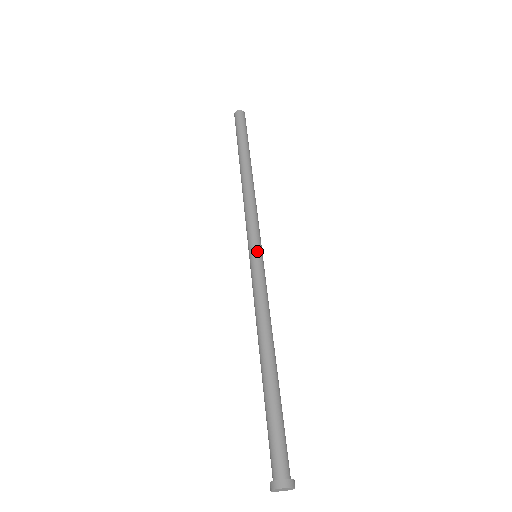
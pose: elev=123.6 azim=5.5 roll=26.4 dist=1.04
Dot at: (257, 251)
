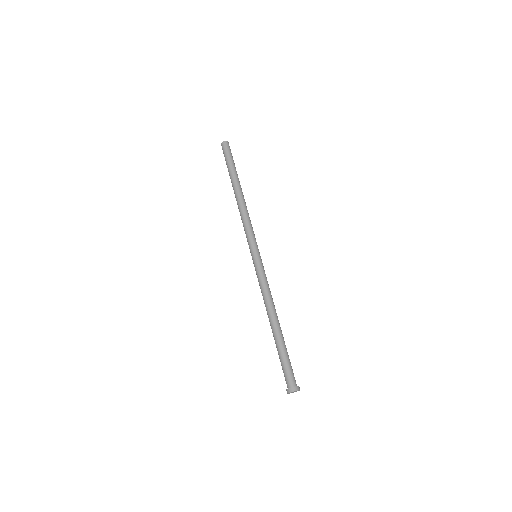
Dot at: occluded
